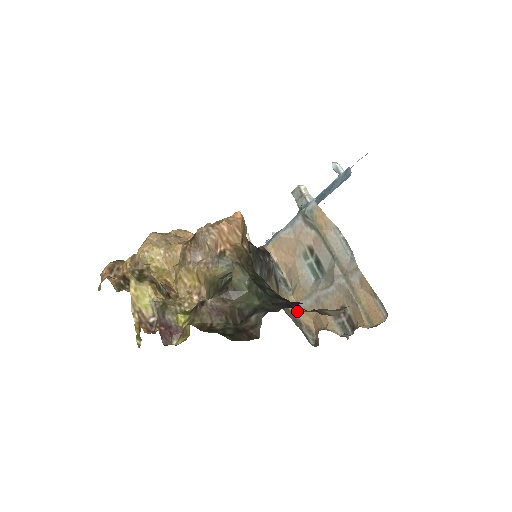
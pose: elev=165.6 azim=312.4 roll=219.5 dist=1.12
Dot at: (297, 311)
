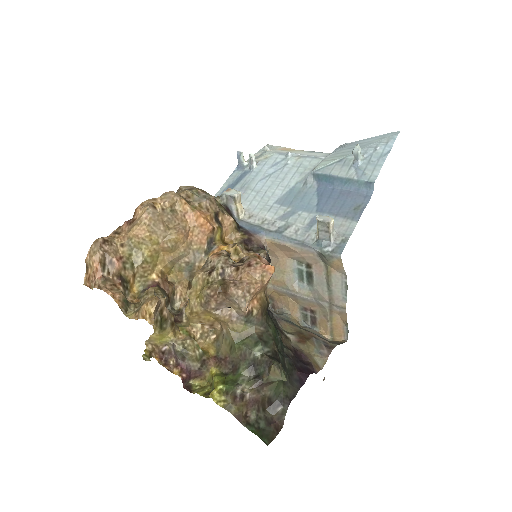
Dot at: (270, 290)
